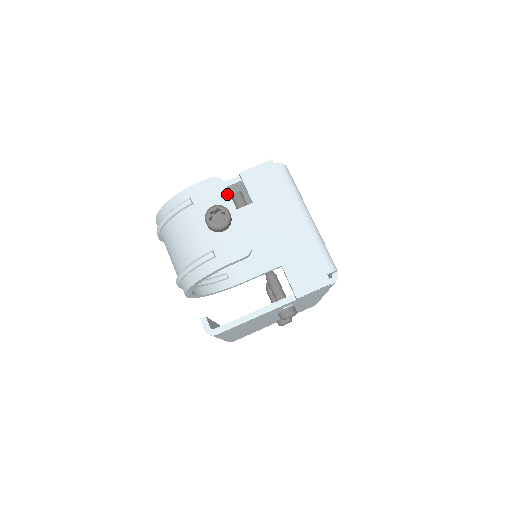
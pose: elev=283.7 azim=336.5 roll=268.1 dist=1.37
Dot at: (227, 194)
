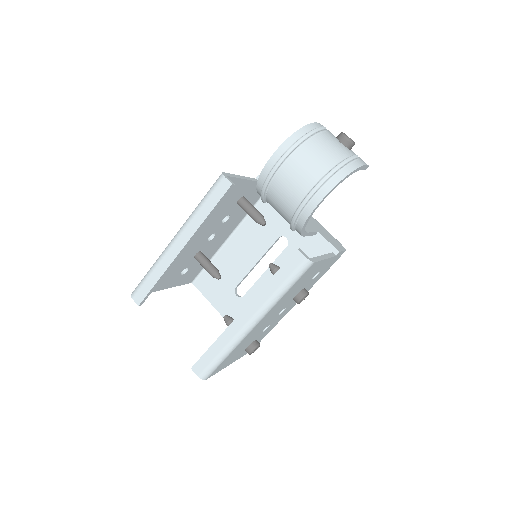
Dot at: occluded
